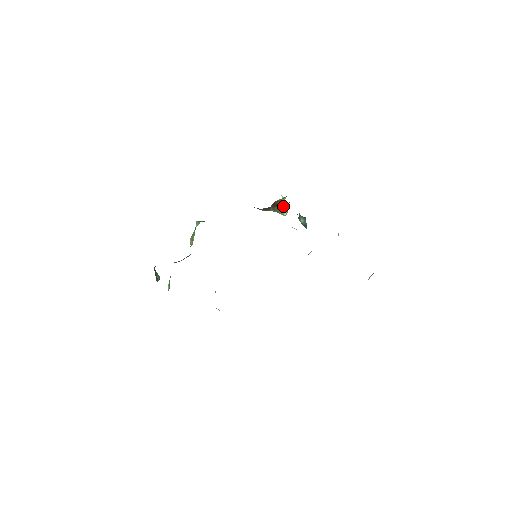
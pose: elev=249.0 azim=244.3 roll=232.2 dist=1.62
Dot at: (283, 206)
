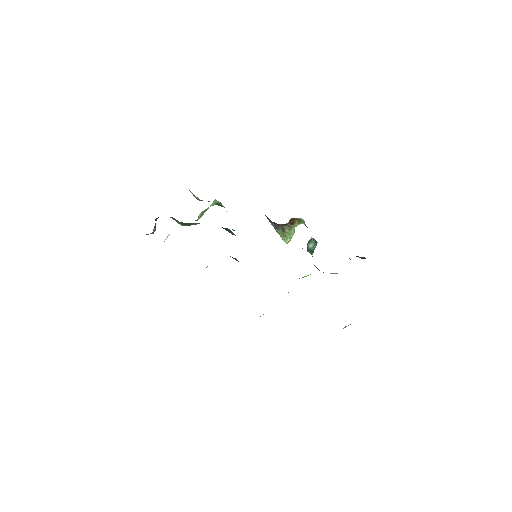
Dot at: (292, 231)
